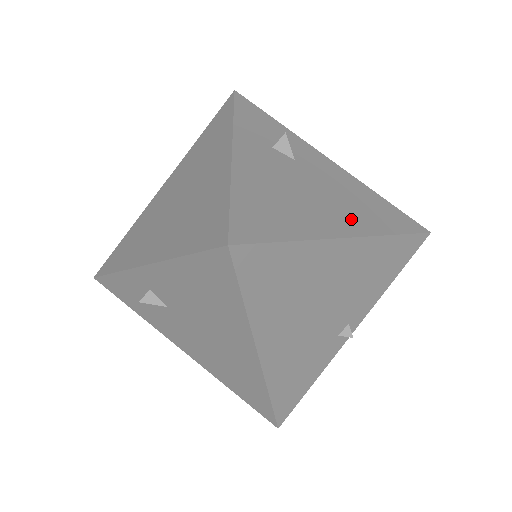
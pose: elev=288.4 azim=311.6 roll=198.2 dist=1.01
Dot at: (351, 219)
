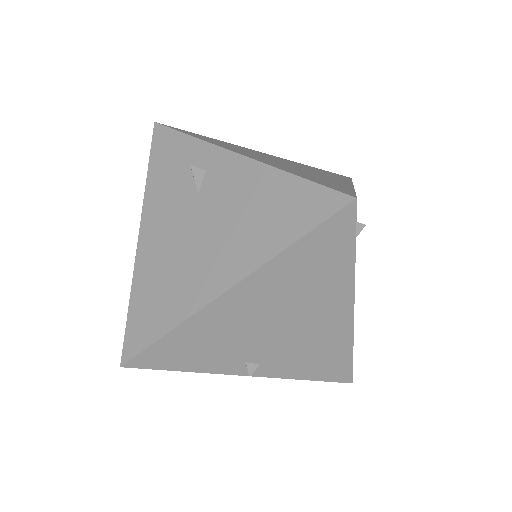
Dot at: occluded
